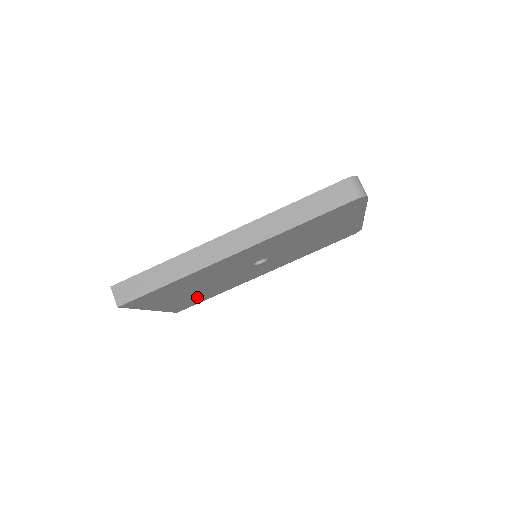
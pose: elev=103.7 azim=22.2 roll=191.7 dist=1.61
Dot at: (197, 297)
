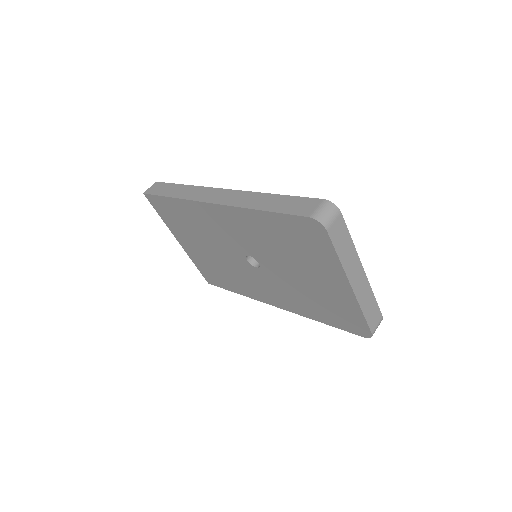
Dot at: (215, 270)
